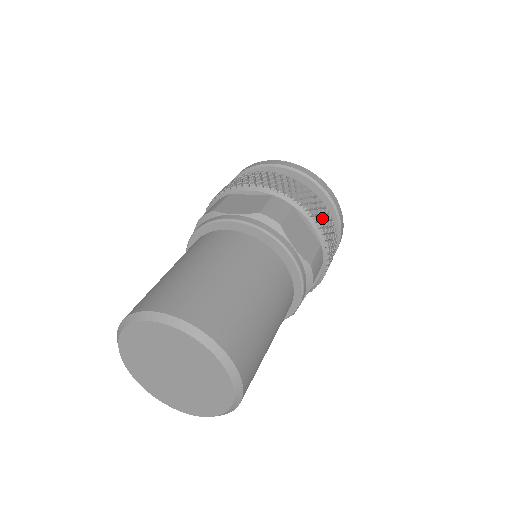
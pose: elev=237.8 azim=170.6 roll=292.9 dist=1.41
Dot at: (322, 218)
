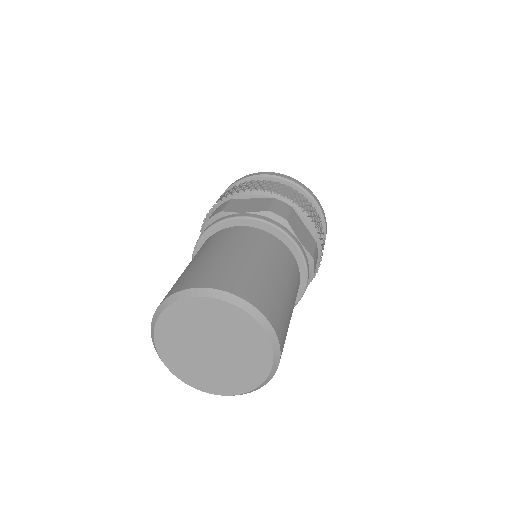
Dot at: (315, 219)
